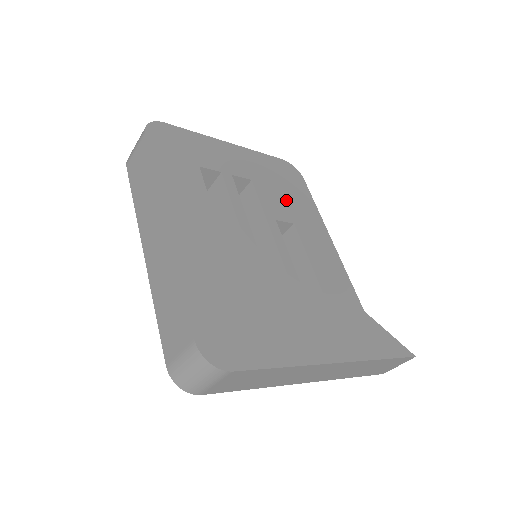
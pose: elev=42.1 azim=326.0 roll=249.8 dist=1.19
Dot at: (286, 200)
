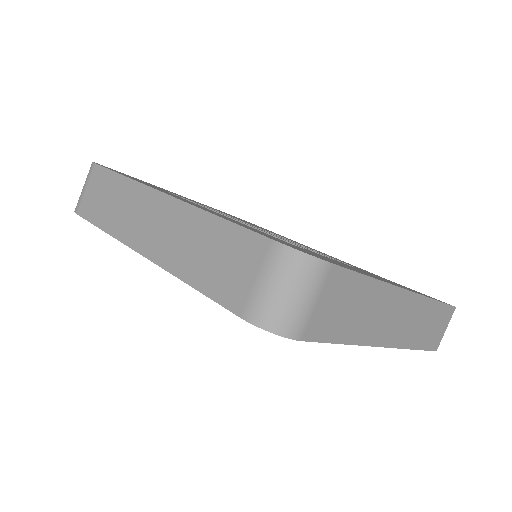
Dot at: occluded
